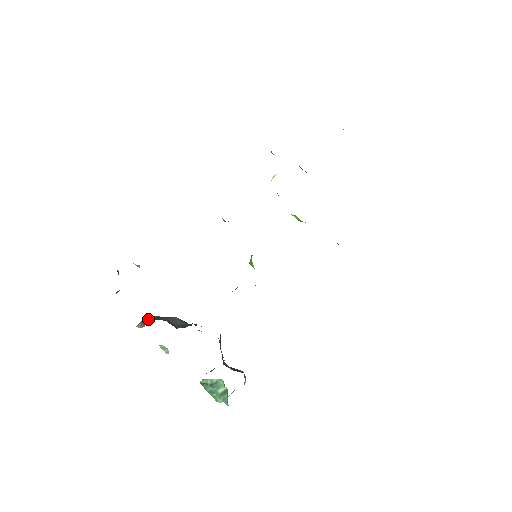
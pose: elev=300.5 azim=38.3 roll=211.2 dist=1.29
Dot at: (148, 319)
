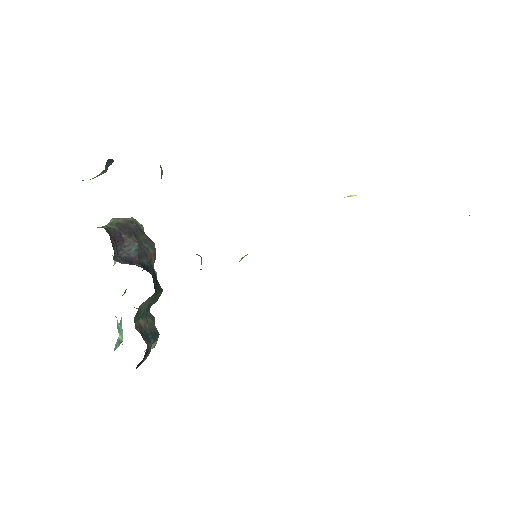
Dot at: (124, 222)
